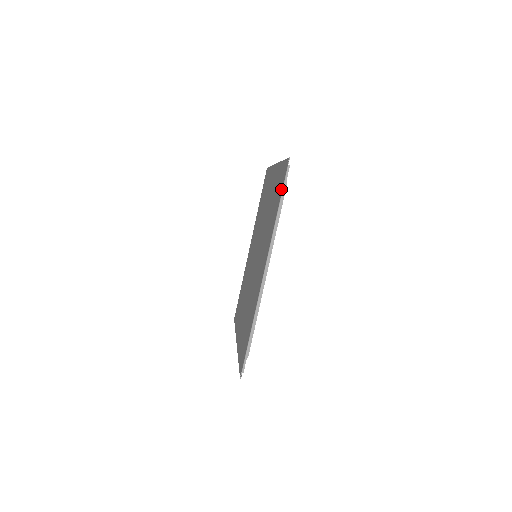
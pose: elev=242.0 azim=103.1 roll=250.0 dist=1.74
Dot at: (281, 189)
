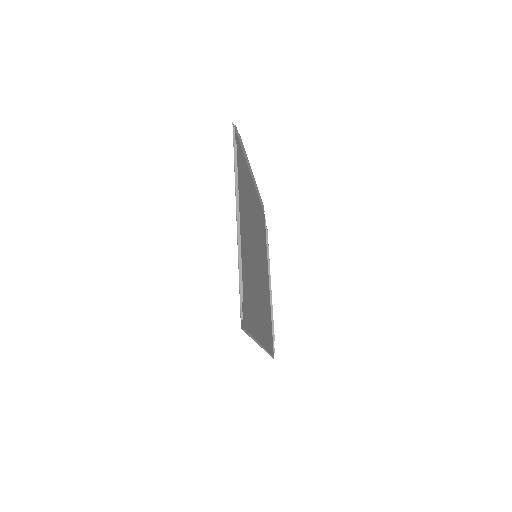
Dot at: (246, 328)
